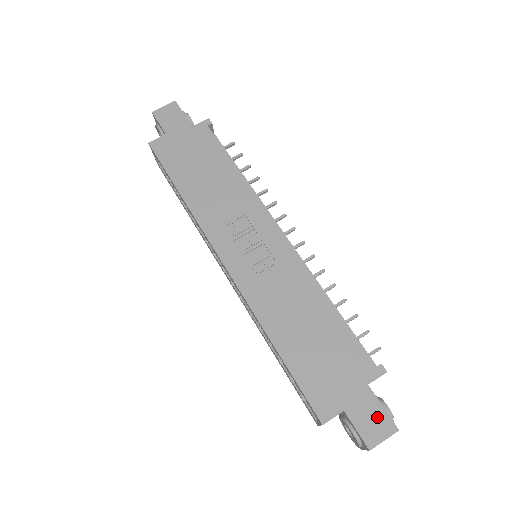
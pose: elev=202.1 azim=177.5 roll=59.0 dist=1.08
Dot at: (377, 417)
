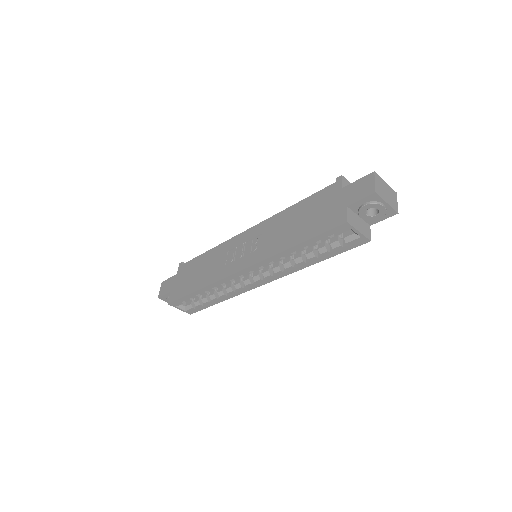
Dot at: (360, 185)
